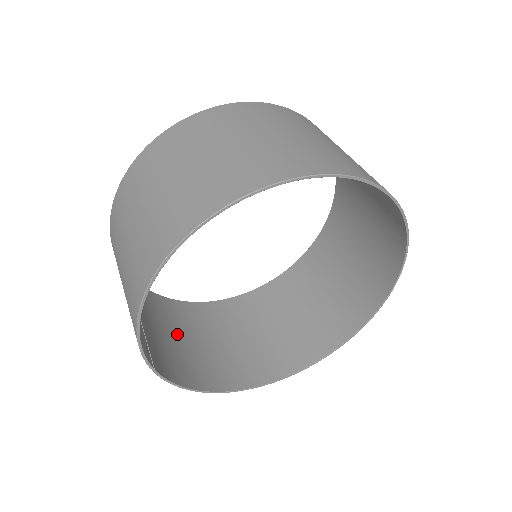
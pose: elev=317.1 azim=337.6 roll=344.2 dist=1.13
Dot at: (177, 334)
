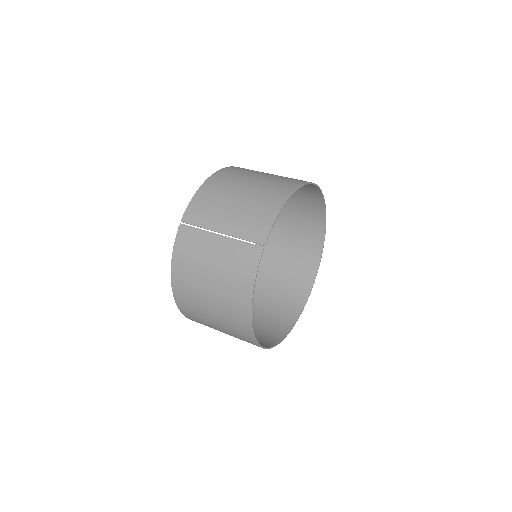
Dot at: (206, 280)
